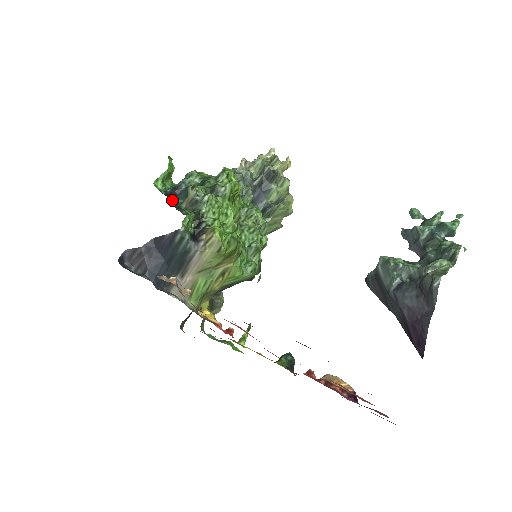
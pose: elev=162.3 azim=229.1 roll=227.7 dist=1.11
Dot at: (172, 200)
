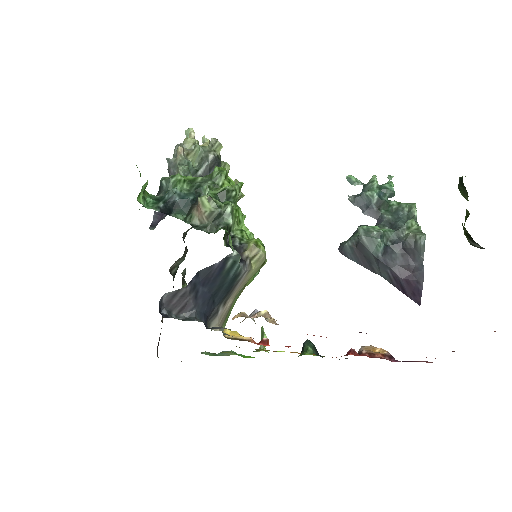
Dot at: occluded
